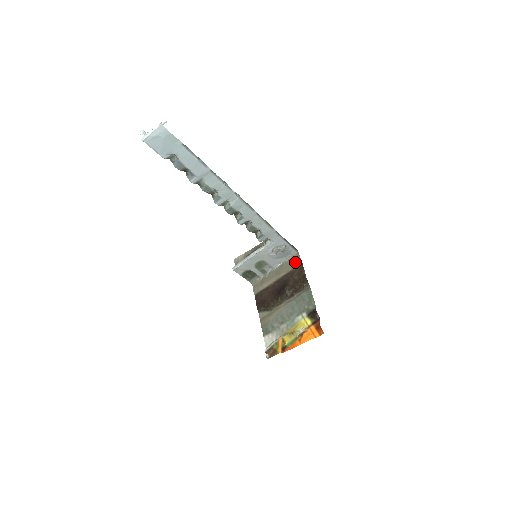
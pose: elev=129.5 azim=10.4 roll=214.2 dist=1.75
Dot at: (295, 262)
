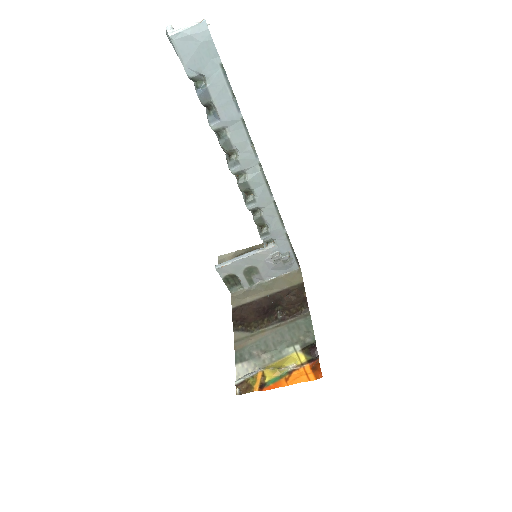
Dot at: (294, 279)
